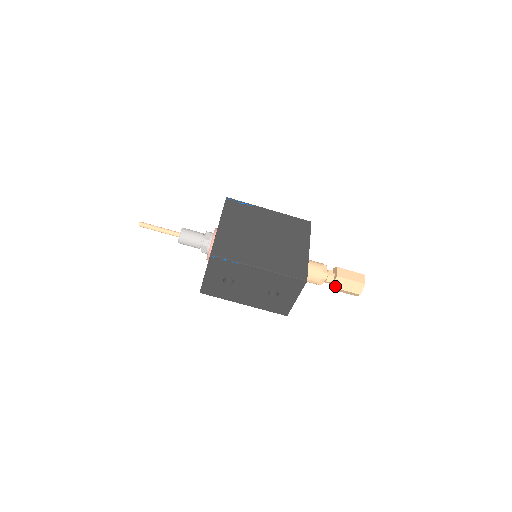
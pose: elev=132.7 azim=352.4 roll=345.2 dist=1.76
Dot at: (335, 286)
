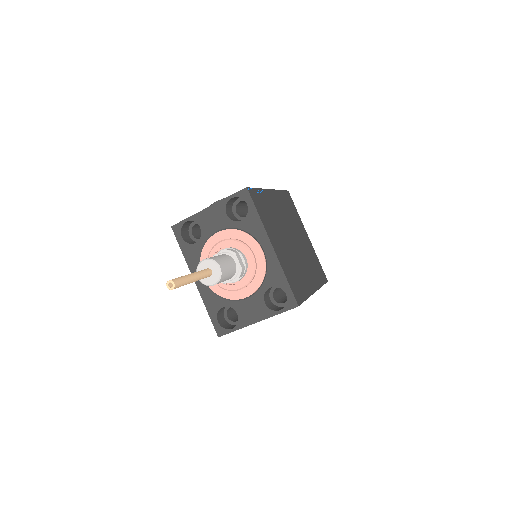
Dot at: occluded
